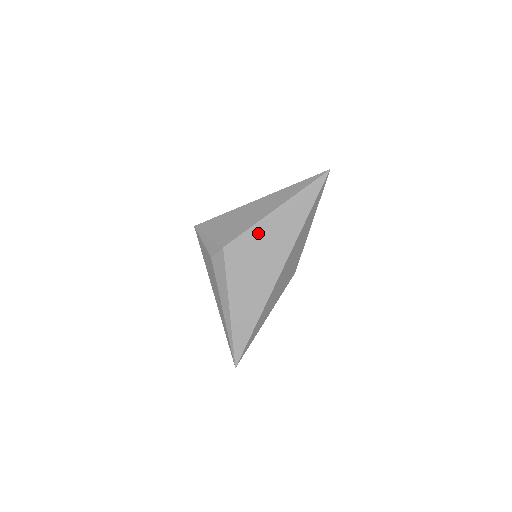
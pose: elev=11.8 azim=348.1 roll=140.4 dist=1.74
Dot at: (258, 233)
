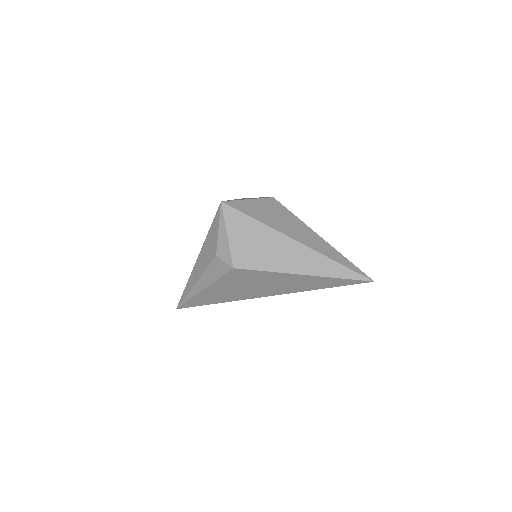
Dot at: (272, 276)
